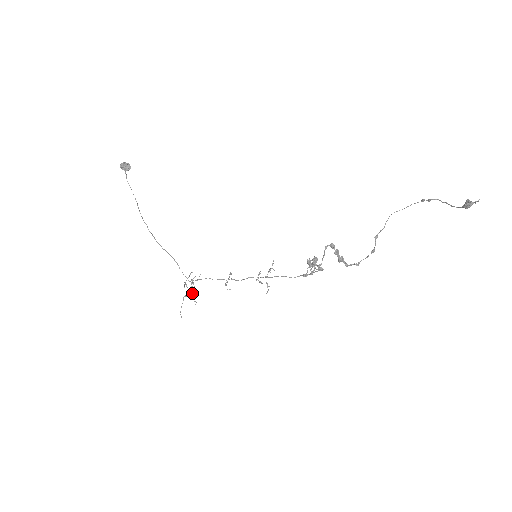
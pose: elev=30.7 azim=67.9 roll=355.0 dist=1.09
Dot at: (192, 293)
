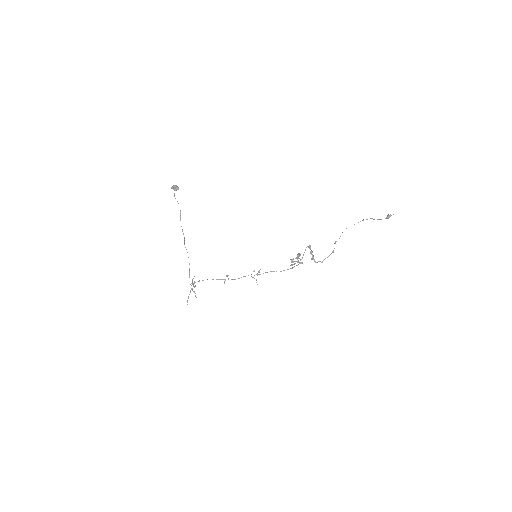
Dot at: (193, 291)
